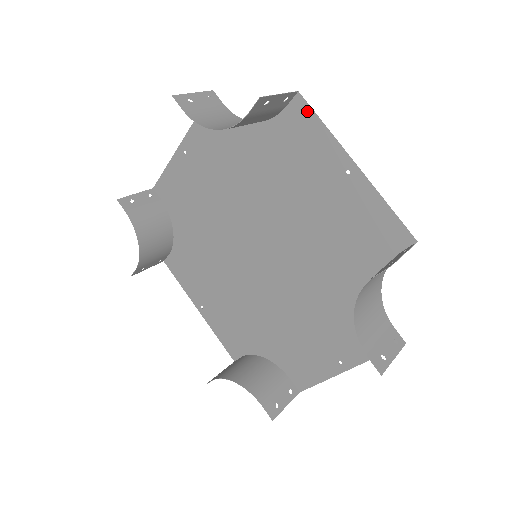
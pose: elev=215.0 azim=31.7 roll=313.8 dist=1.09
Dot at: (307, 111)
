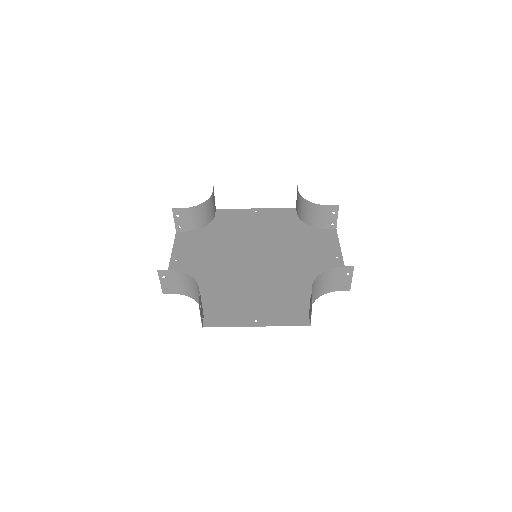
Dot at: (335, 235)
